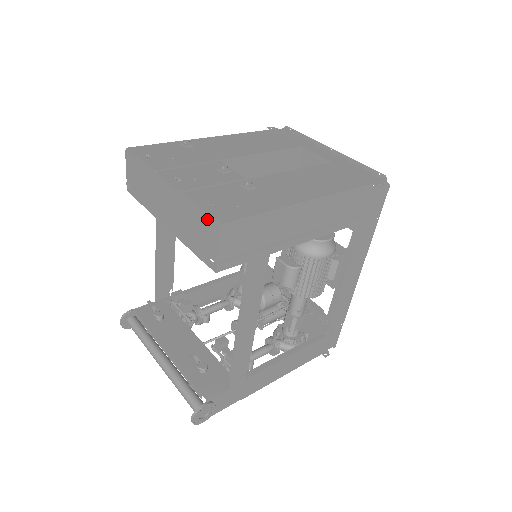
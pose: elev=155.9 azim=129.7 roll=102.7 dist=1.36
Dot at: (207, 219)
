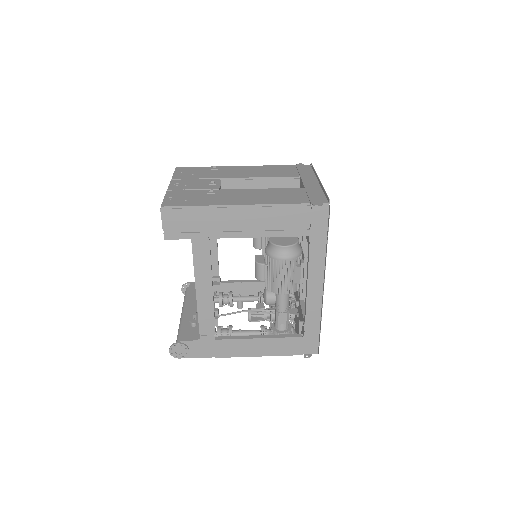
Dot at: occluded
